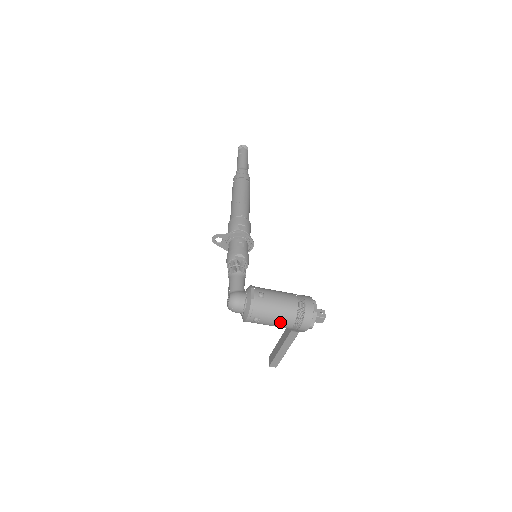
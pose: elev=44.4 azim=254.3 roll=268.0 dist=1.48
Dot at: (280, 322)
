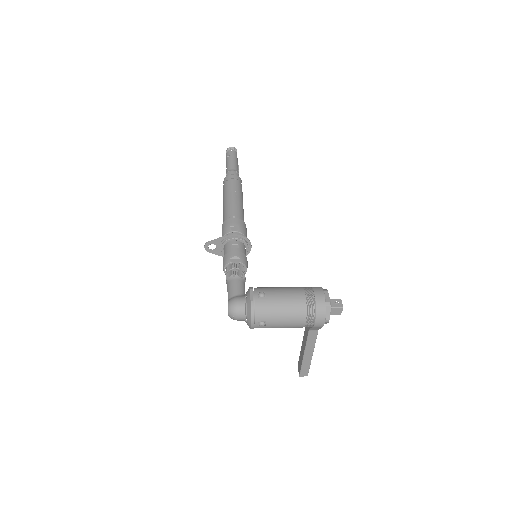
Dot at: (290, 321)
